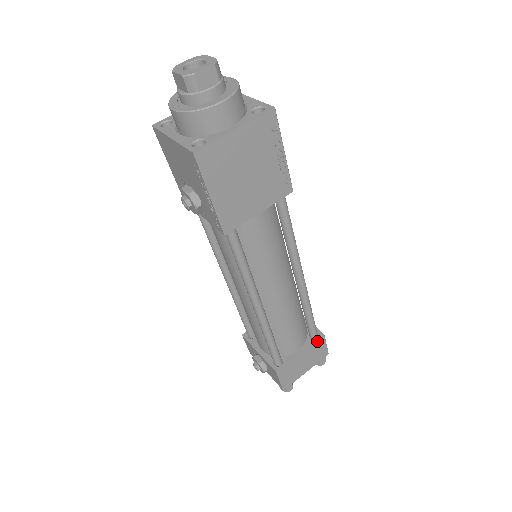
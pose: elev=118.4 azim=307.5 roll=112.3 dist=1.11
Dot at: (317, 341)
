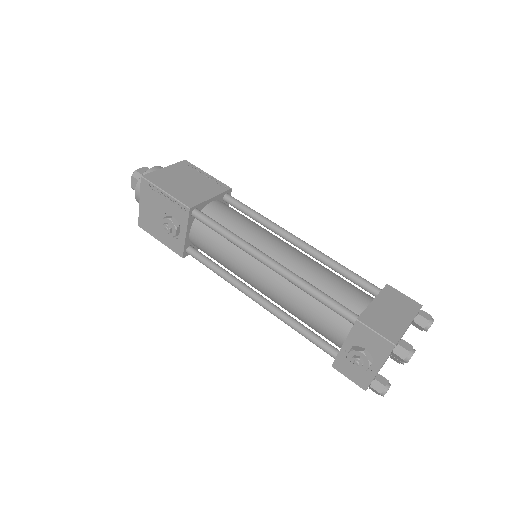
Dot at: (383, 290)
